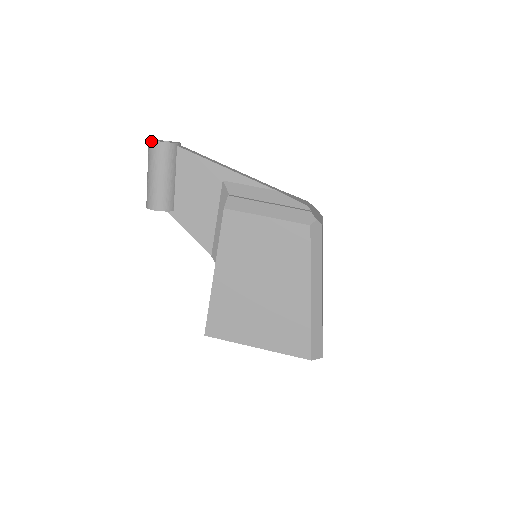
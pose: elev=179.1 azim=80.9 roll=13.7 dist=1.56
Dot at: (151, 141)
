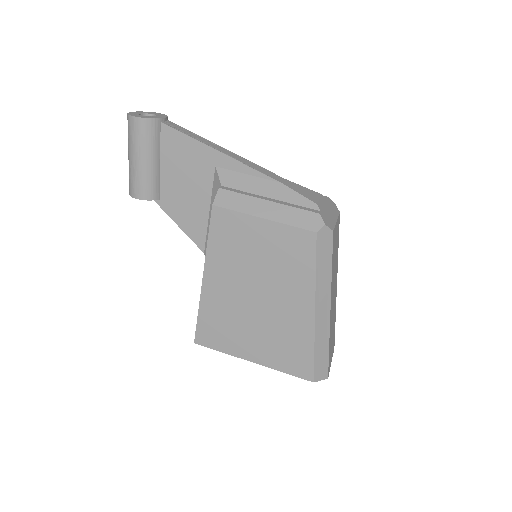
Dot at: (129, 116)
